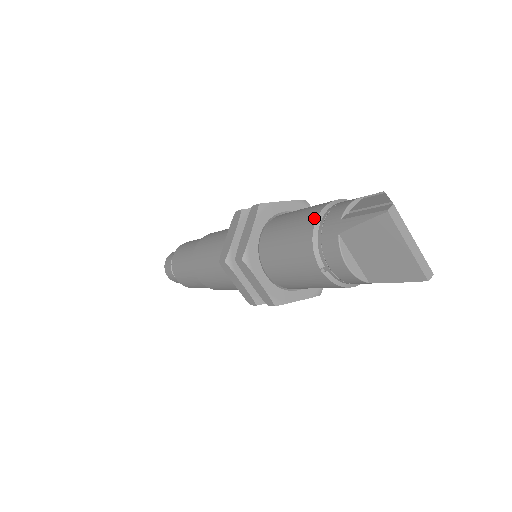
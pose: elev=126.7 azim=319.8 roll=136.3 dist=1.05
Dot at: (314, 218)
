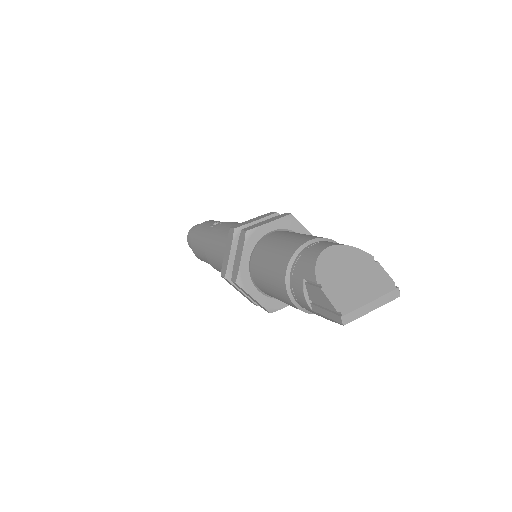
Dot at: (290, 302)
